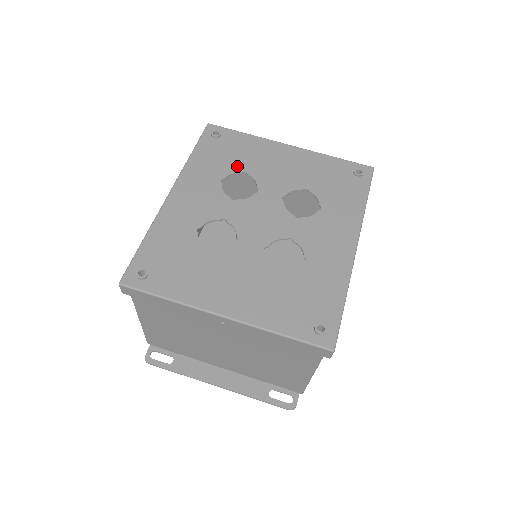
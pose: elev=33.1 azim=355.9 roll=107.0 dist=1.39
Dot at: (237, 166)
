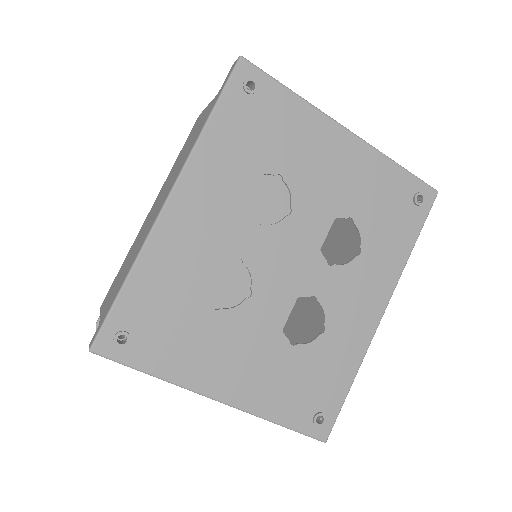
Dot at: (271, 161)
